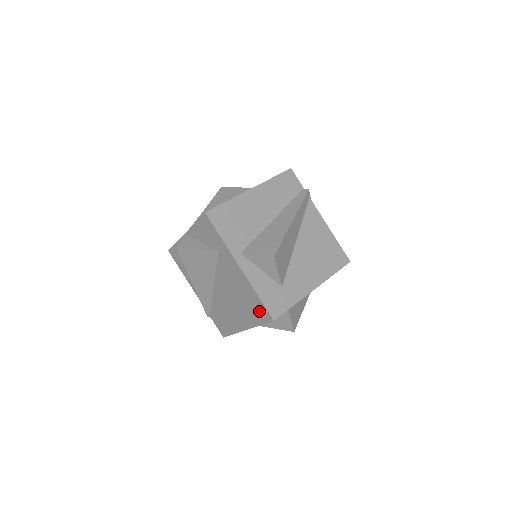
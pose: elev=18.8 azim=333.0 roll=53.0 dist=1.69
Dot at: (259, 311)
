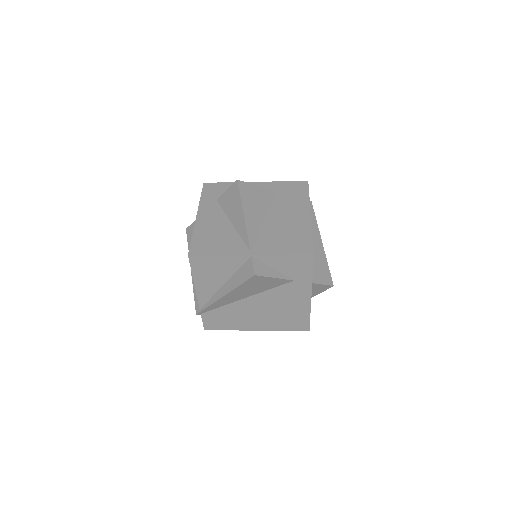
Dot at: (297, 323)
